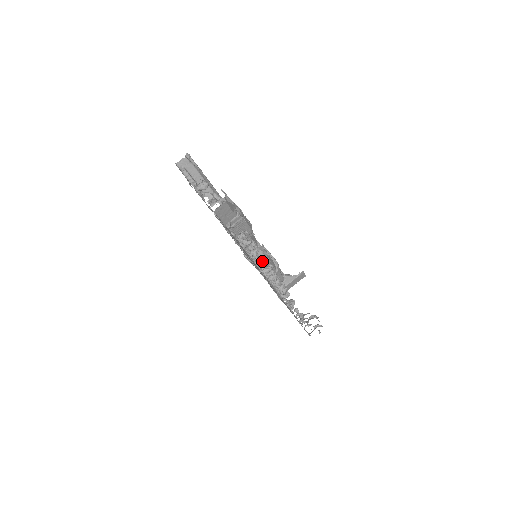
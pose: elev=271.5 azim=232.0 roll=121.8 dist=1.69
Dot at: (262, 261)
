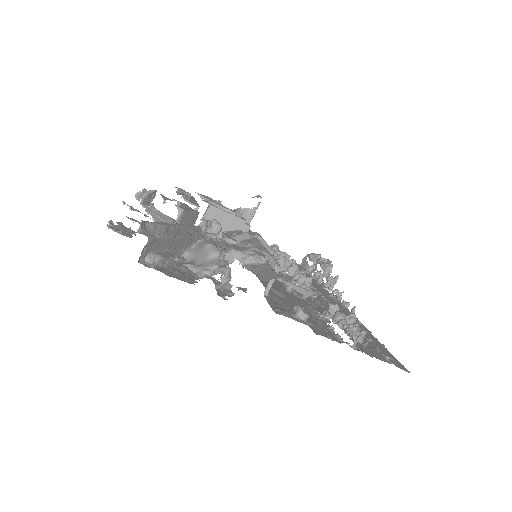
Dot at: occluded
